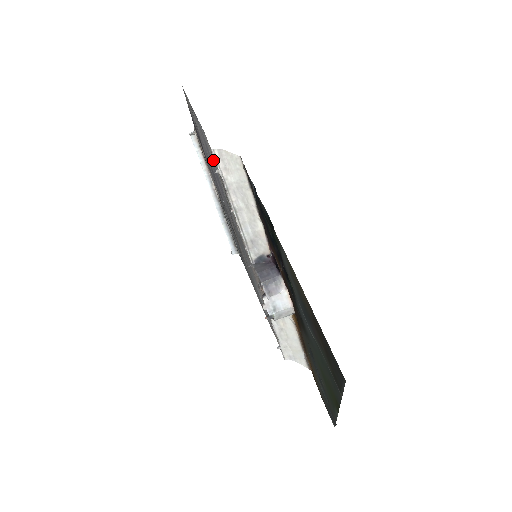
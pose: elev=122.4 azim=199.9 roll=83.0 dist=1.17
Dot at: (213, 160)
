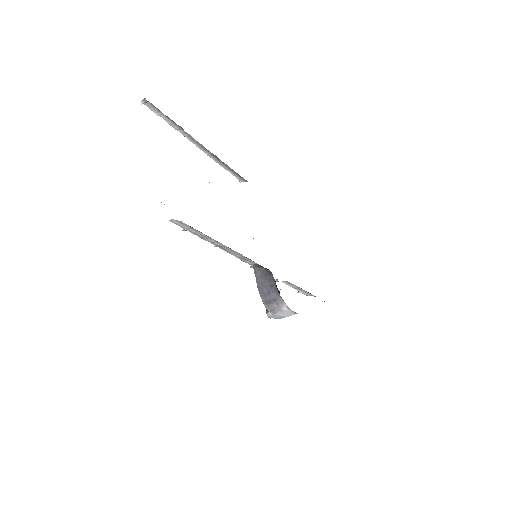
Dot at: occluded
